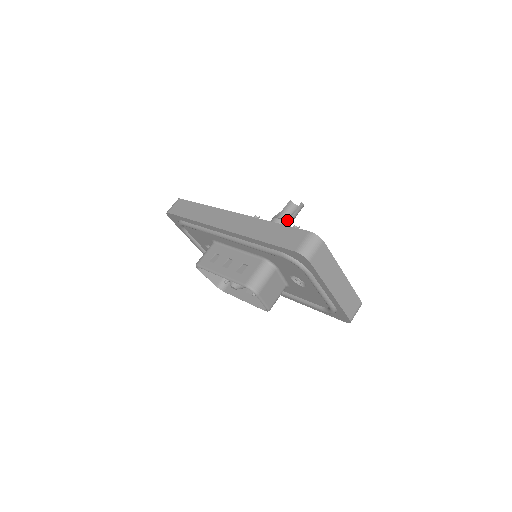
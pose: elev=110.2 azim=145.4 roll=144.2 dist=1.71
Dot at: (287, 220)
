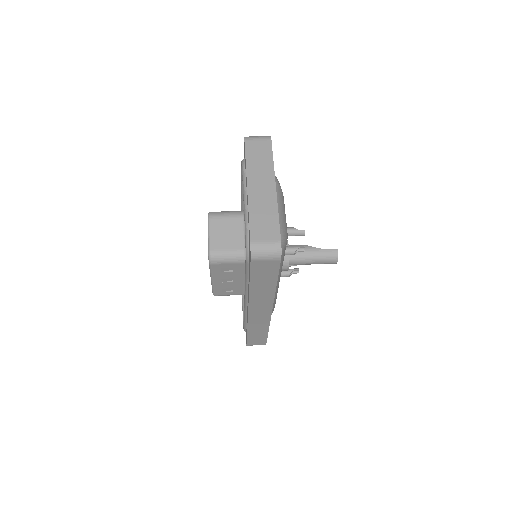
Dot at: (308, 247)
